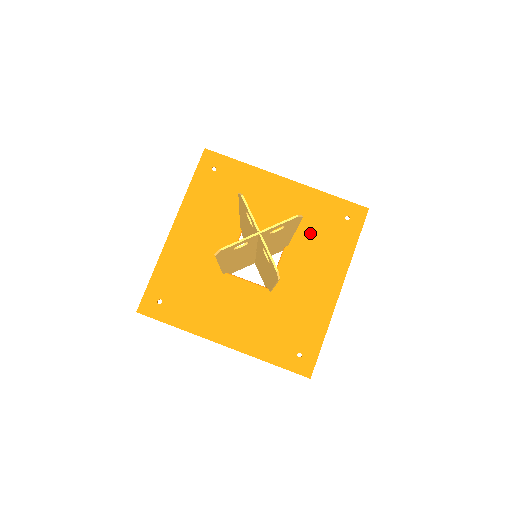
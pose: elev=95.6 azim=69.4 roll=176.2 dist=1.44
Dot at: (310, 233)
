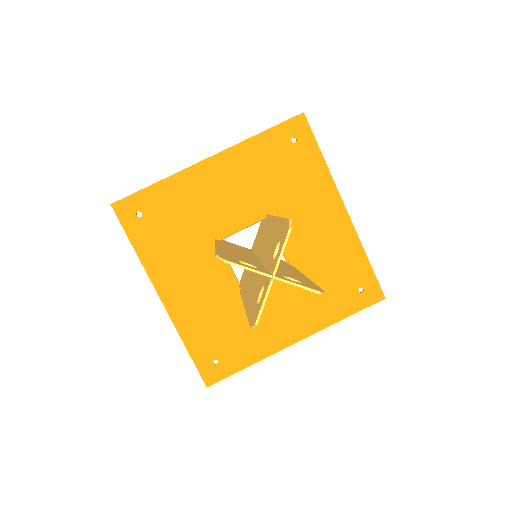
Dot at: (319, 274)
